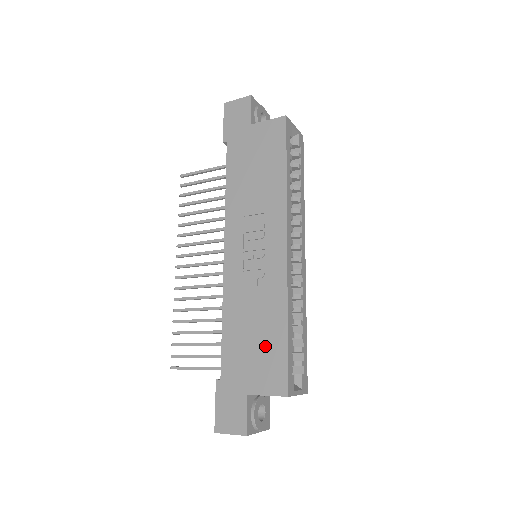
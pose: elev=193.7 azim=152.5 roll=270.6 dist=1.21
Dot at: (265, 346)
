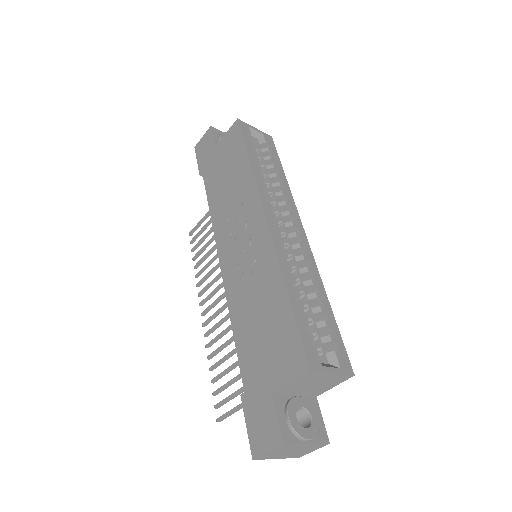
Dot at: (274, 328)
